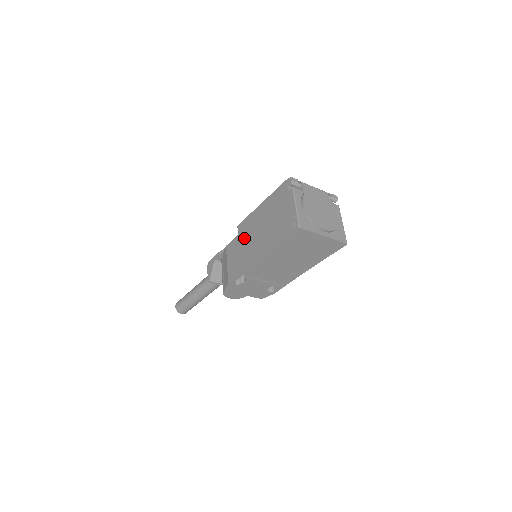
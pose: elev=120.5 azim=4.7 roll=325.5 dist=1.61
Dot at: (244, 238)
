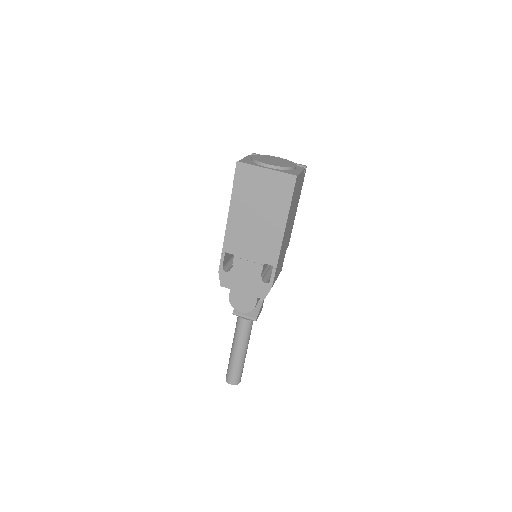
Dot at: occluded
